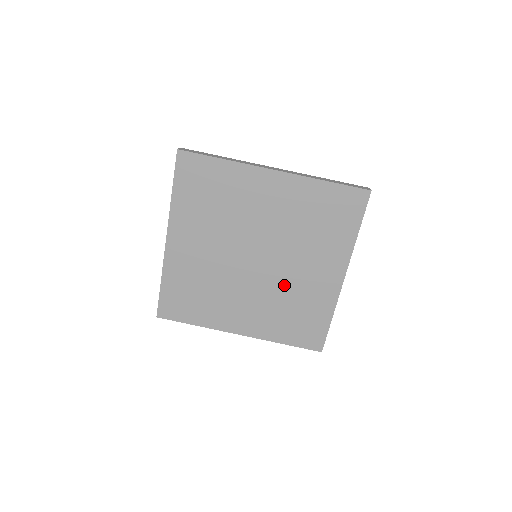
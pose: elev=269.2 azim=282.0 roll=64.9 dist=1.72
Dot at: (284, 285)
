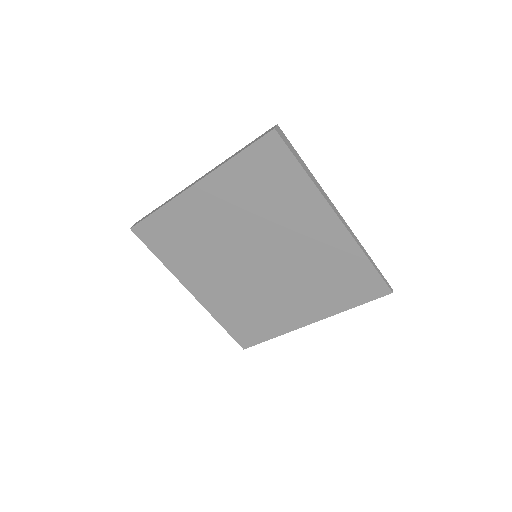
Dot at: (298, 262)
